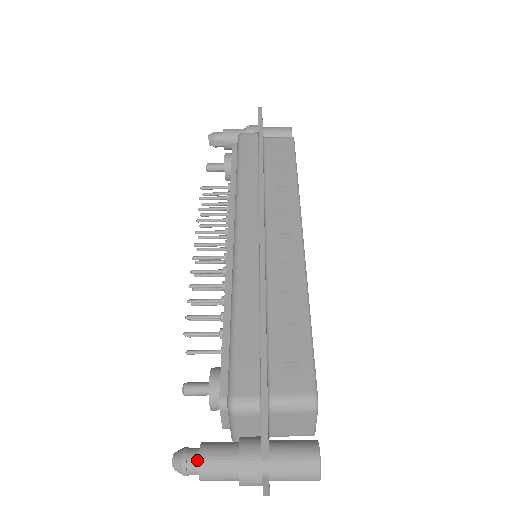
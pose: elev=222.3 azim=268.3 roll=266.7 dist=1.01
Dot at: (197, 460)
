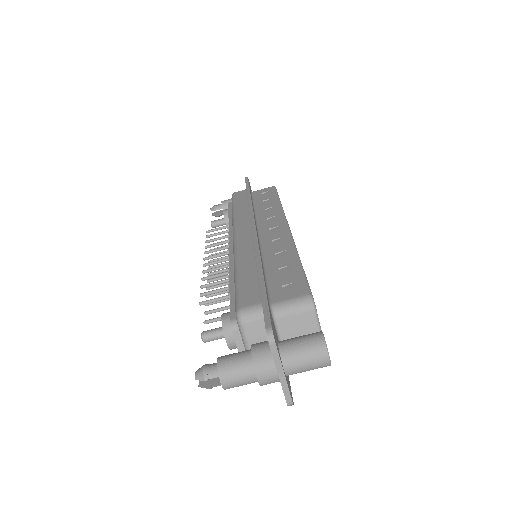
Dot at: (216, 366)
